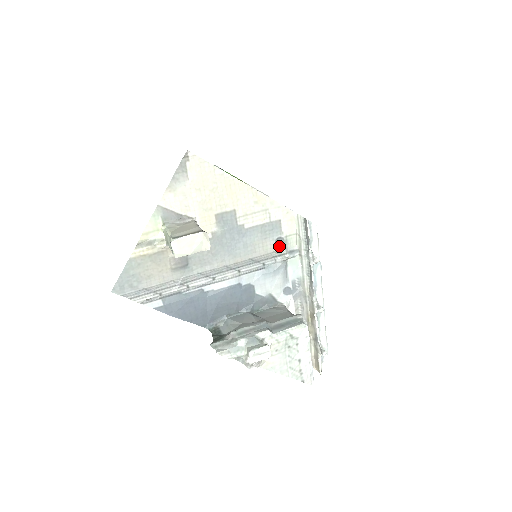
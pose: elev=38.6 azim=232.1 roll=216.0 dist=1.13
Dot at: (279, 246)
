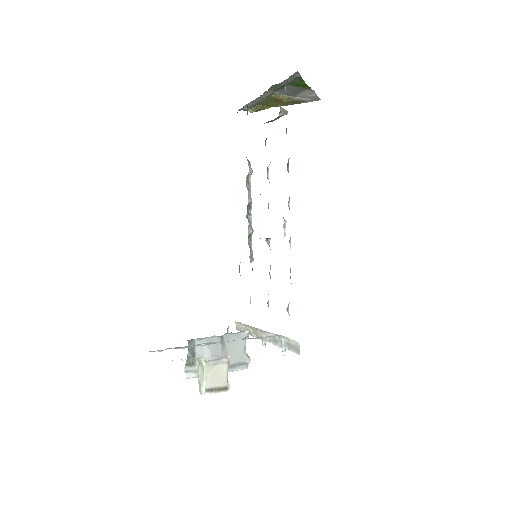
Dot at: occluded
